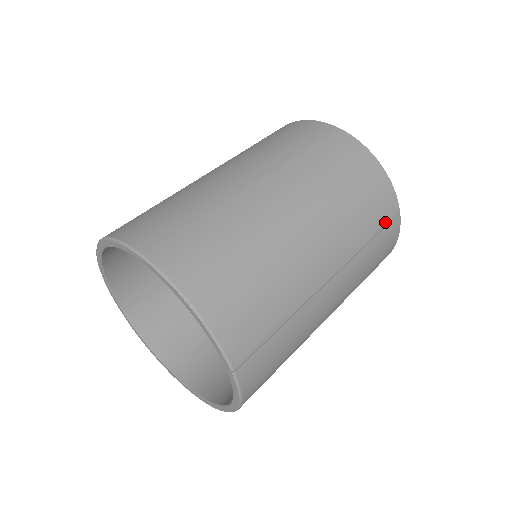
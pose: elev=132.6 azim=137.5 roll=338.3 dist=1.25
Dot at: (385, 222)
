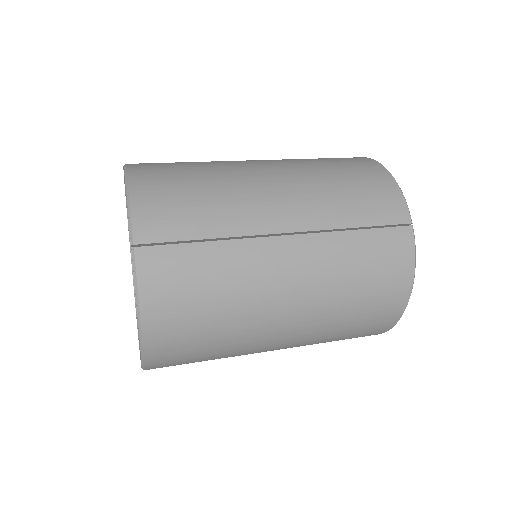
Dot at: (384, 222)
